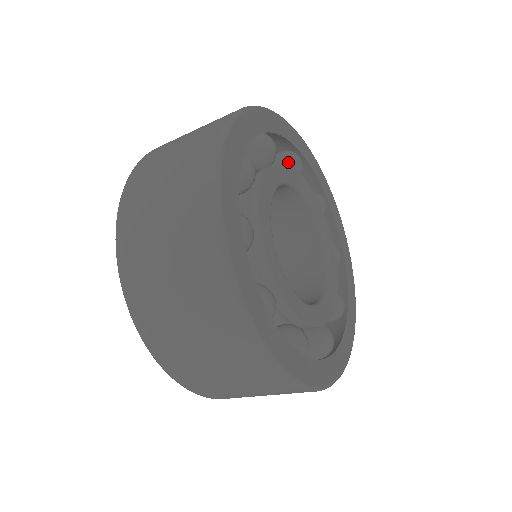
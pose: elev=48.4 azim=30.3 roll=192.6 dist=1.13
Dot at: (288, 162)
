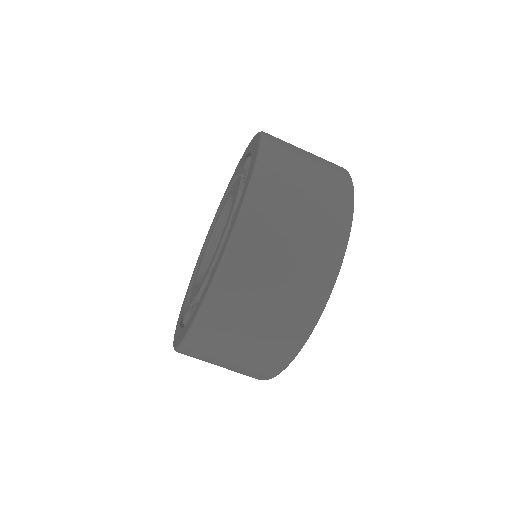
Dot at: occluded
